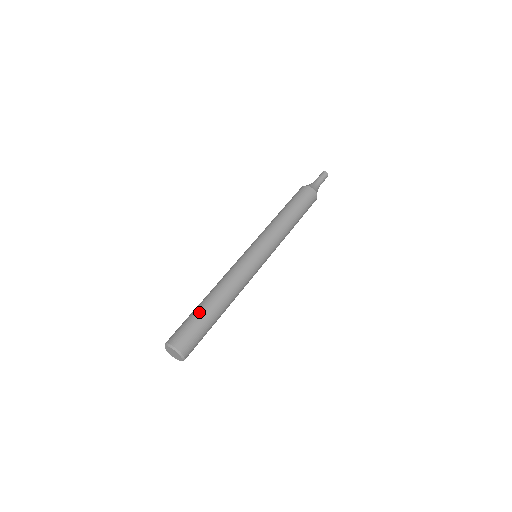
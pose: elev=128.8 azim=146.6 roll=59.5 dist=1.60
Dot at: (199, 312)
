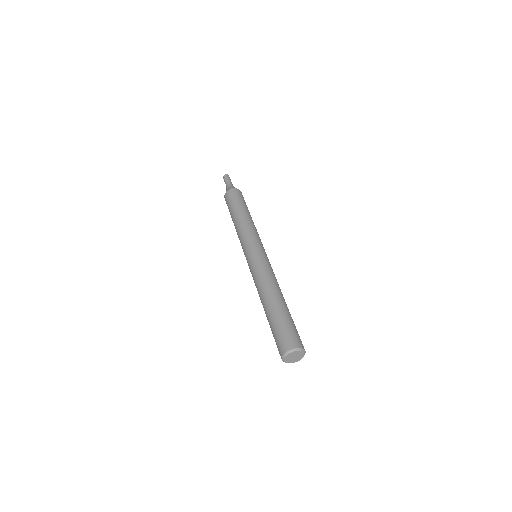
Dot at: (274, 317)
